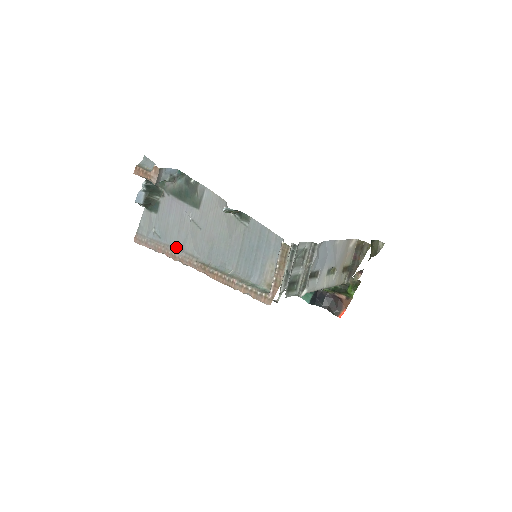
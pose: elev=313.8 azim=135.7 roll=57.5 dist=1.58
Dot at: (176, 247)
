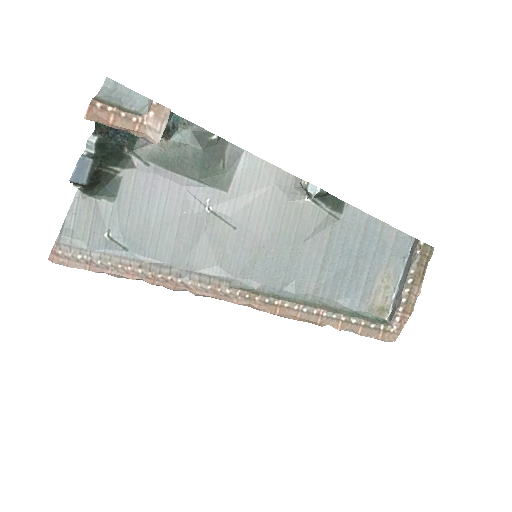
Dot at: (172, 264)
